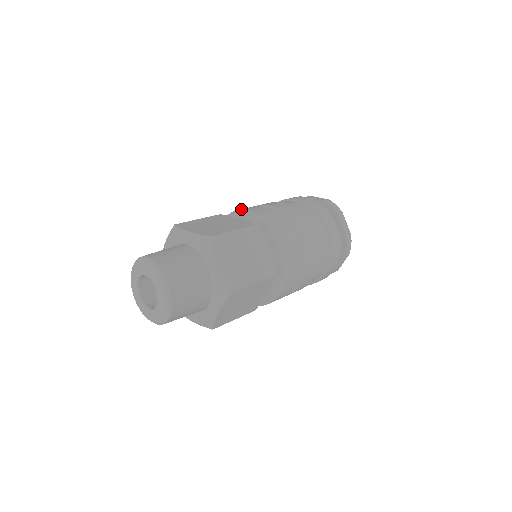
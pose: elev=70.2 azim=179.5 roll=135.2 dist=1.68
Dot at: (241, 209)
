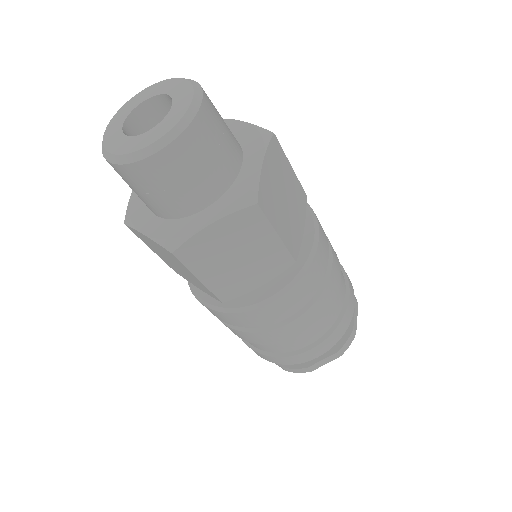
Dot at: occluded
